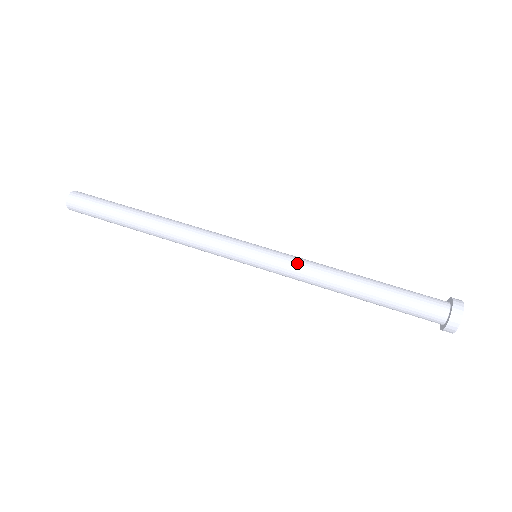
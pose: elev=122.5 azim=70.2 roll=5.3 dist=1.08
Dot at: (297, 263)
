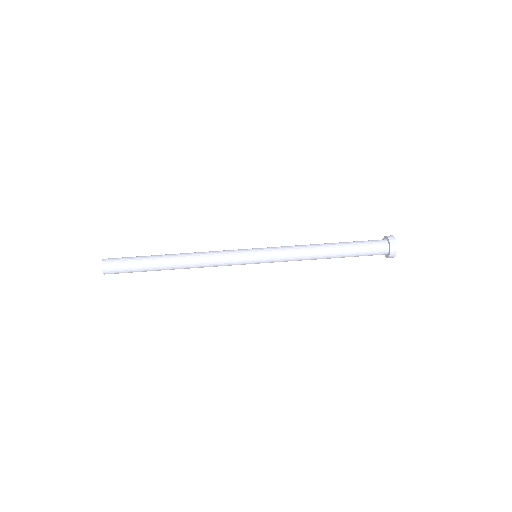
Dot at: (286, 251)
